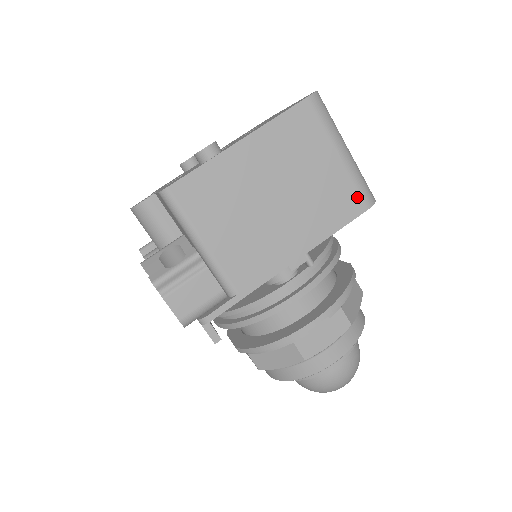
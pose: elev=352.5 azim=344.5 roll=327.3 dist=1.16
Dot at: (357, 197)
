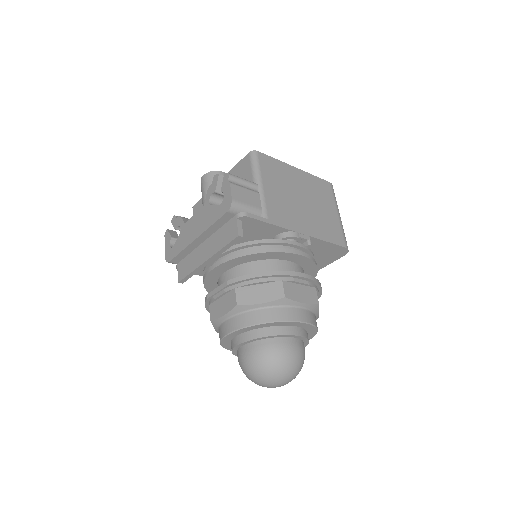
Dot at: (342, 237)
